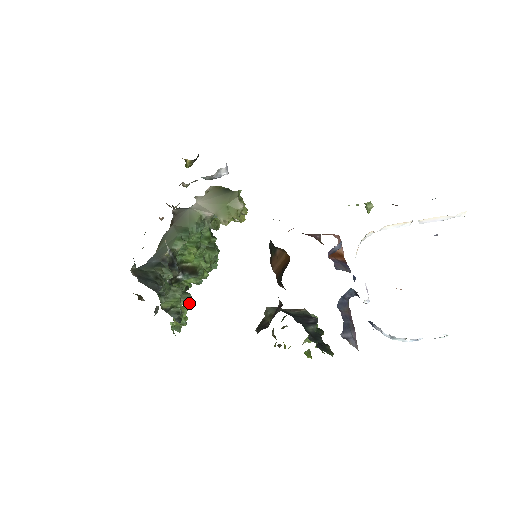
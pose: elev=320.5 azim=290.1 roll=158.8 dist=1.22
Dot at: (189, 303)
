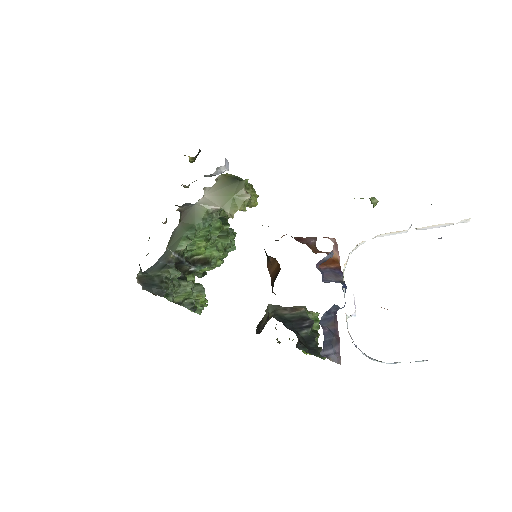
Dot at: (202, 293)
